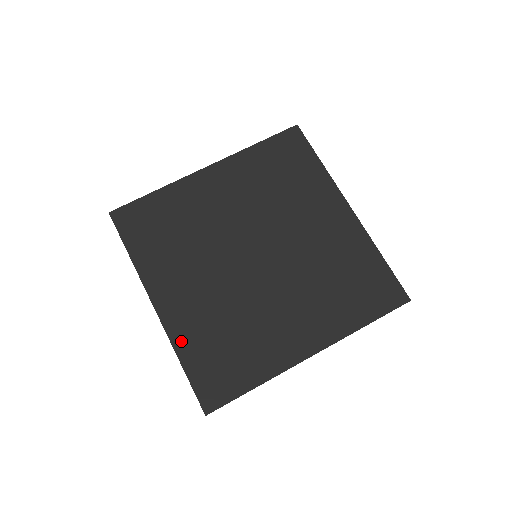
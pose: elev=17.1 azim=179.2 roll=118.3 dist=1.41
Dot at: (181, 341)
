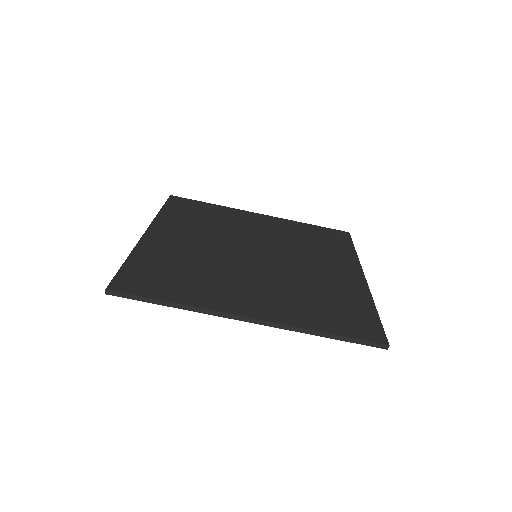
Dot at: (301, 321)
